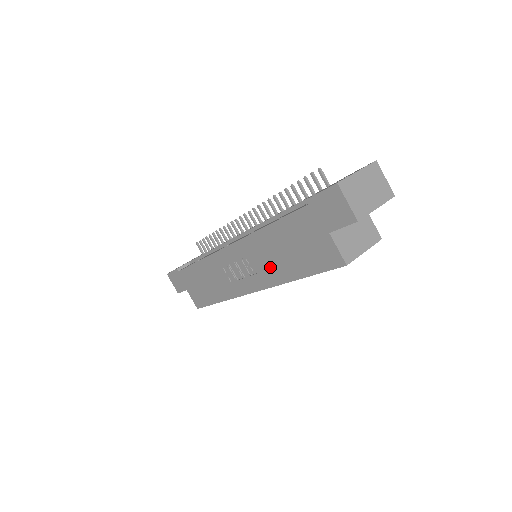
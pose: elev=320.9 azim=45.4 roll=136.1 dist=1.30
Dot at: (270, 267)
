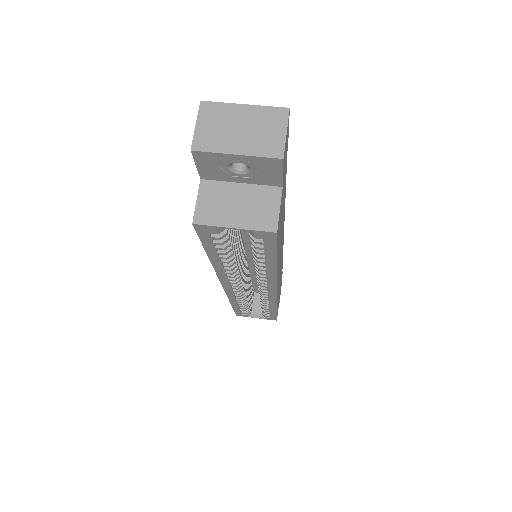
Dot at: occluded
